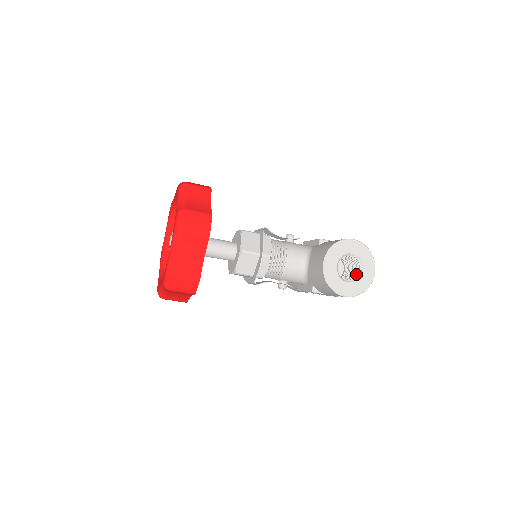
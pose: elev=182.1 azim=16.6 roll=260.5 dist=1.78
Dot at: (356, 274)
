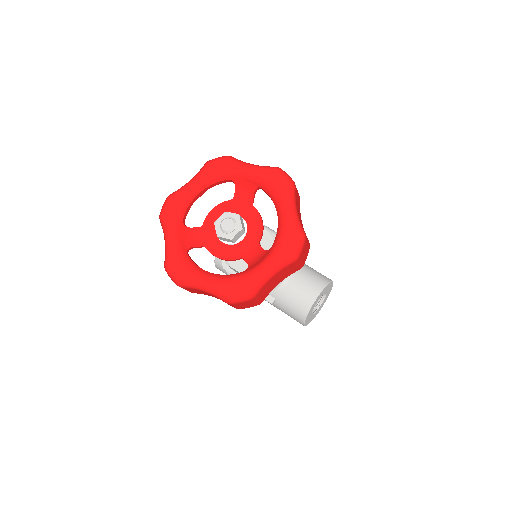
Dot at: occluded
